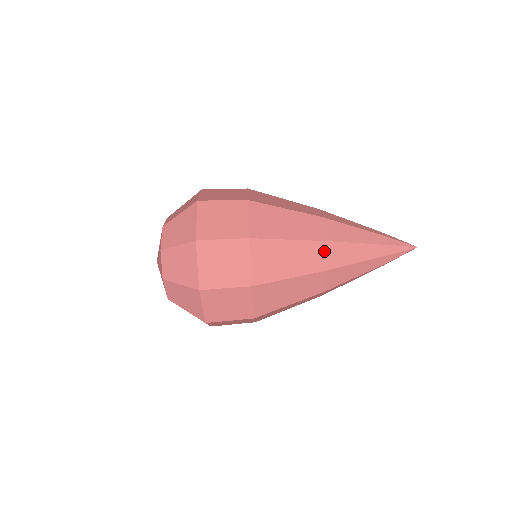
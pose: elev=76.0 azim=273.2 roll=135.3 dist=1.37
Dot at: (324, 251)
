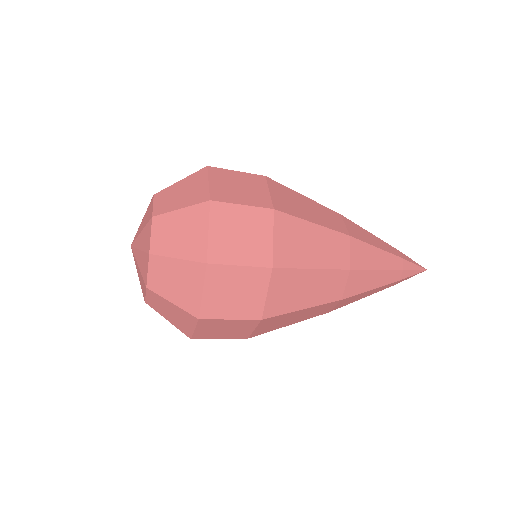
Dot at: occluded
